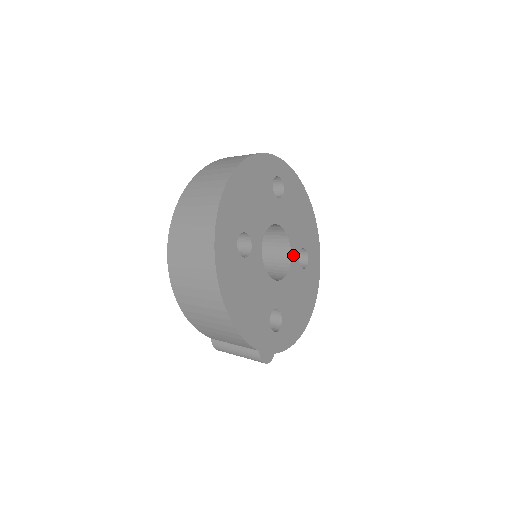
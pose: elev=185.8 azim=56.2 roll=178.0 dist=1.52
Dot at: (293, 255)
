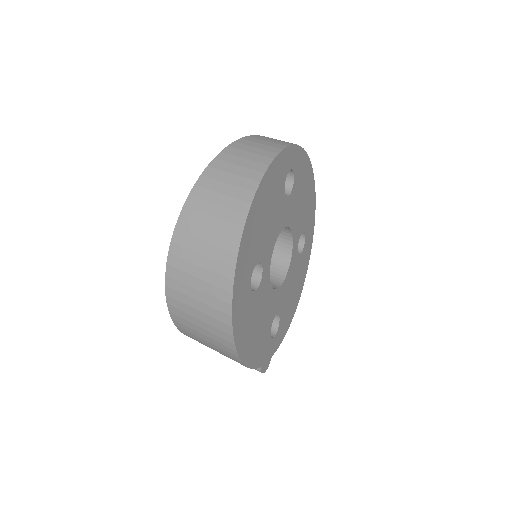
Dot at: (294, 248)
